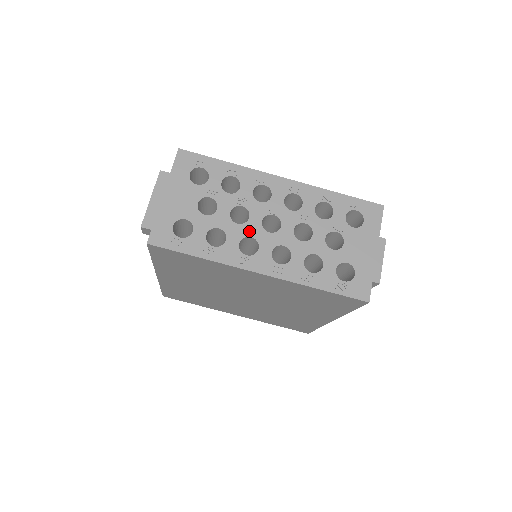
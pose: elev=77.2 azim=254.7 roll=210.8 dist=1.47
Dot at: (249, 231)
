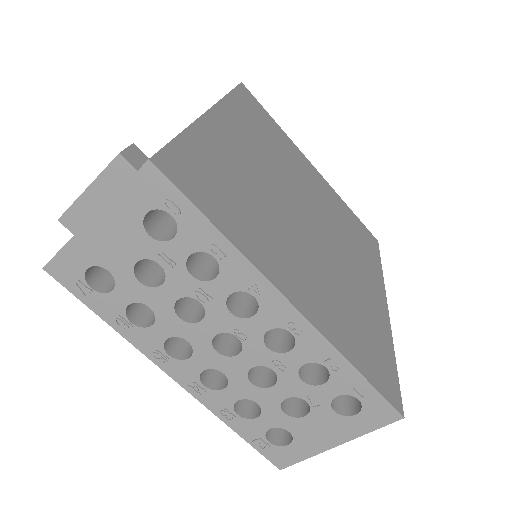
Dot at: (190, 334)
